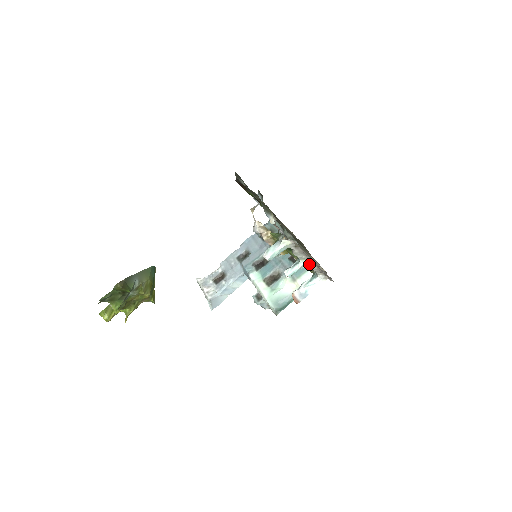
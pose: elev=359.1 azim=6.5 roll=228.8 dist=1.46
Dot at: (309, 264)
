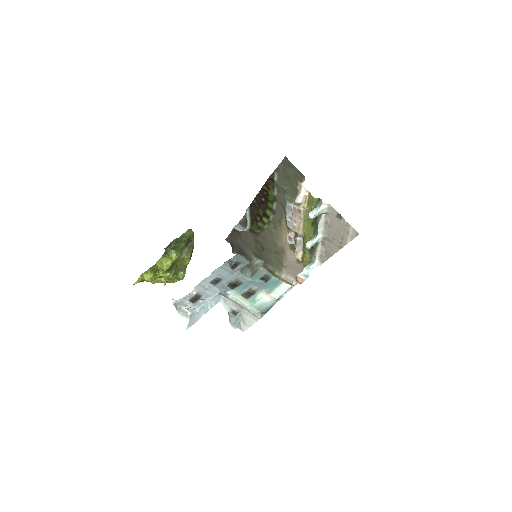
Dot at: (321, 240)
